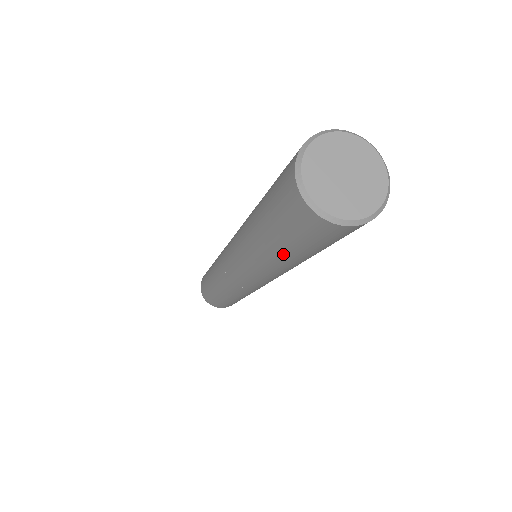
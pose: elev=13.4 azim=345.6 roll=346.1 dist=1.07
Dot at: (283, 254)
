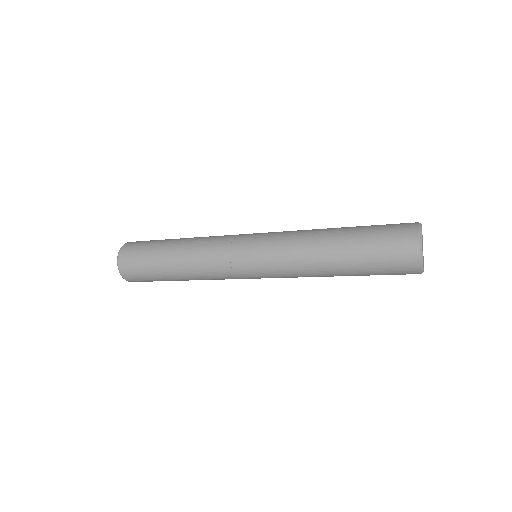
Dot at: occluded
